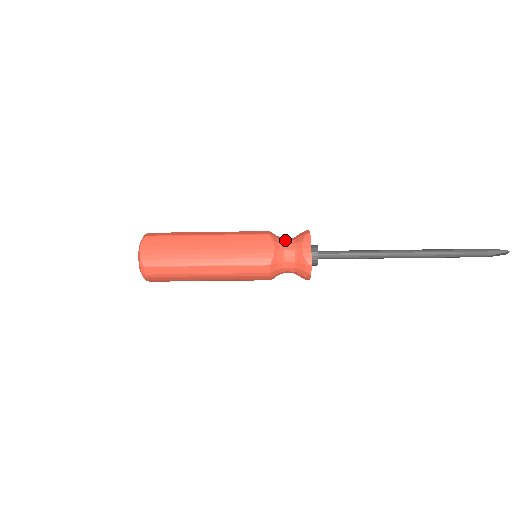
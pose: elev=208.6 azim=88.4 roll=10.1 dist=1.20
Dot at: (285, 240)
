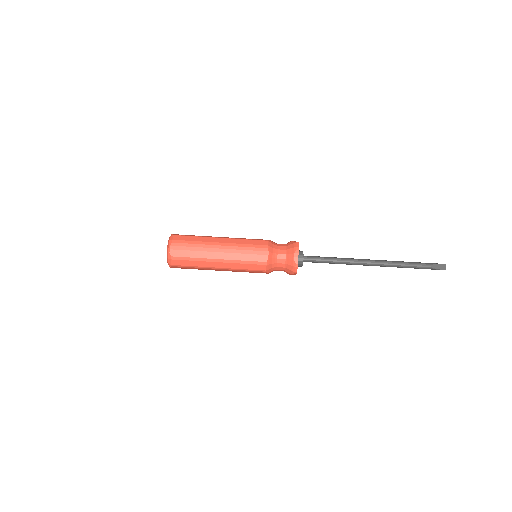
Dot at: occluded
